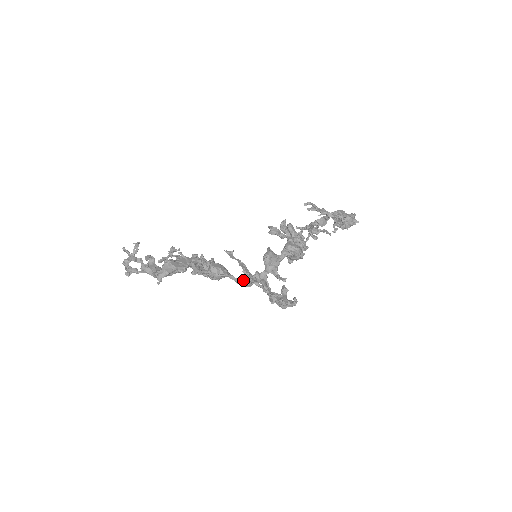
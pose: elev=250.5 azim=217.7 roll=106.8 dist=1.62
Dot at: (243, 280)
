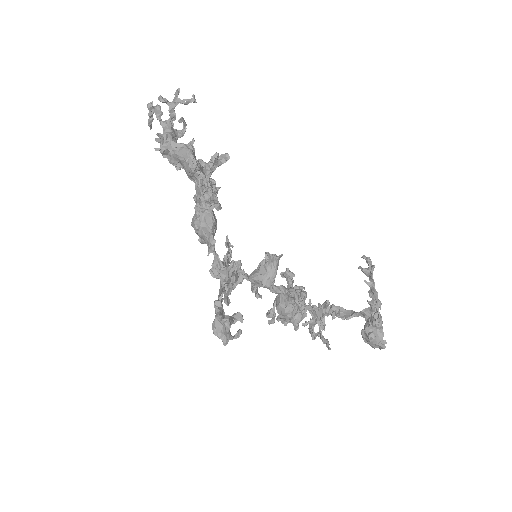
Dot at: (218, 255)
